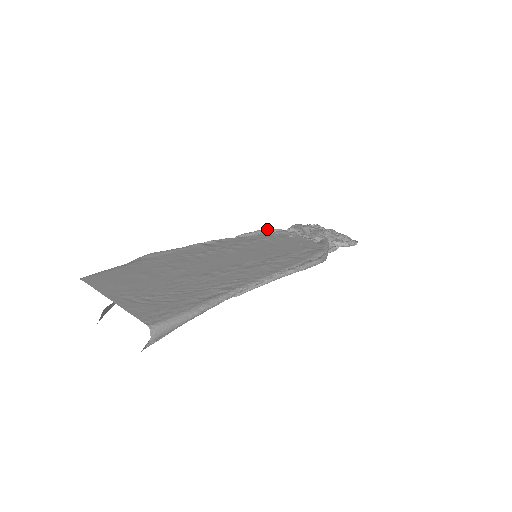
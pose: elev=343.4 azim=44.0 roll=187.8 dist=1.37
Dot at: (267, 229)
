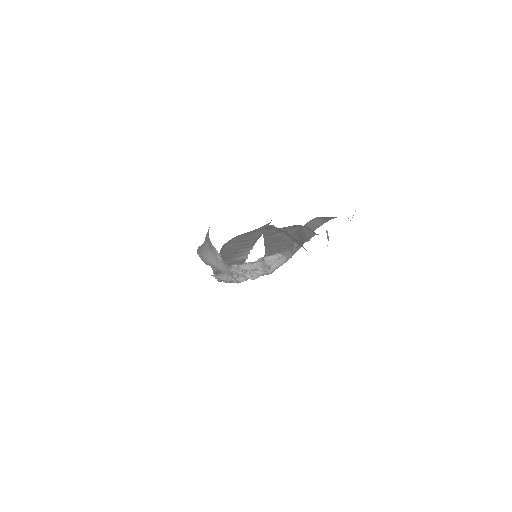
Dot at: occluded
